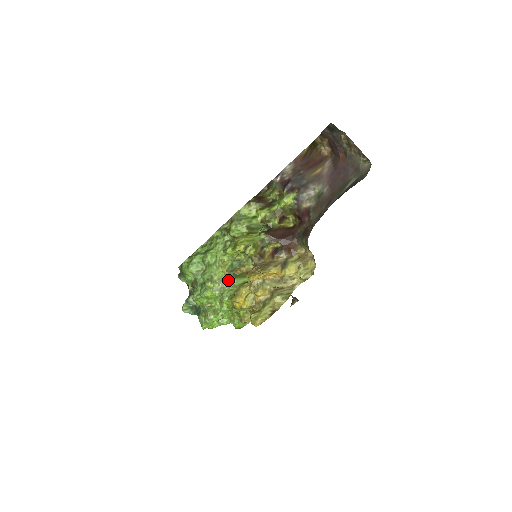
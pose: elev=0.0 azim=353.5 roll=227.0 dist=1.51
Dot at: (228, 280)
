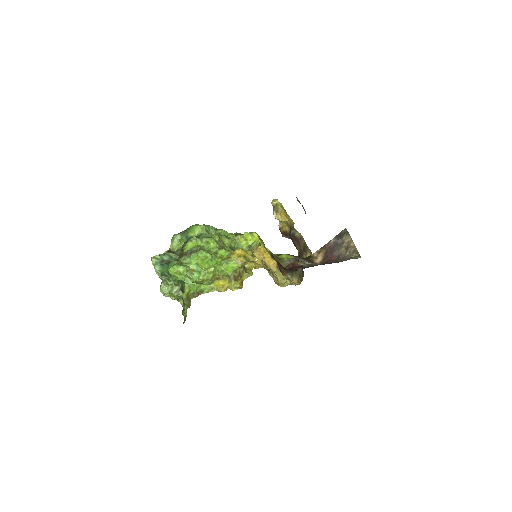
Dot at: occluded
